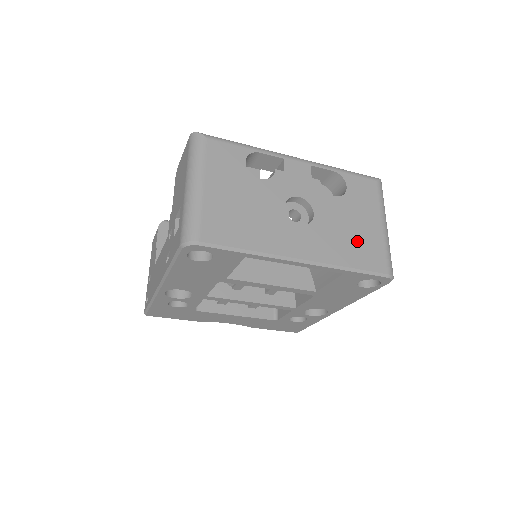
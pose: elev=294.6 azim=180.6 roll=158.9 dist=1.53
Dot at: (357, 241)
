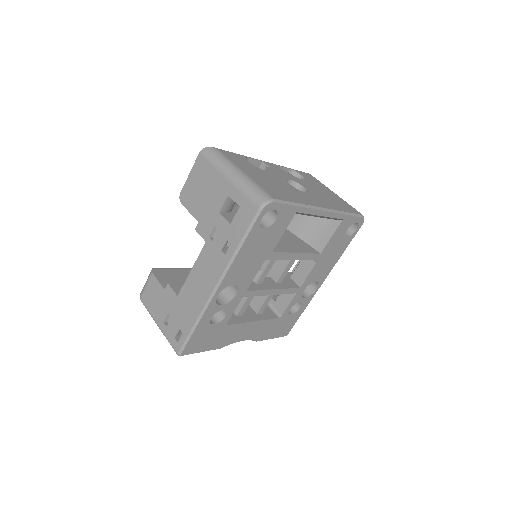
Dot at: (335, 200)
